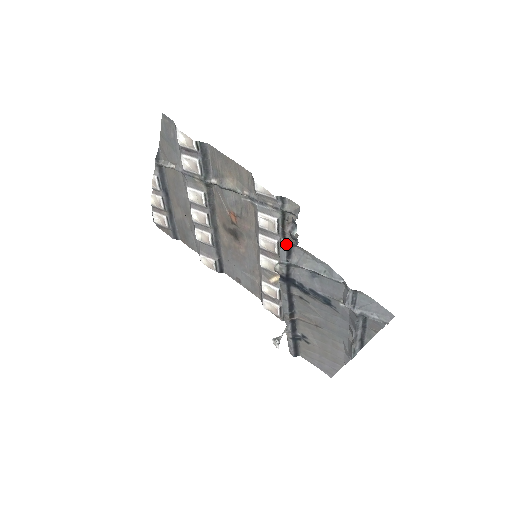
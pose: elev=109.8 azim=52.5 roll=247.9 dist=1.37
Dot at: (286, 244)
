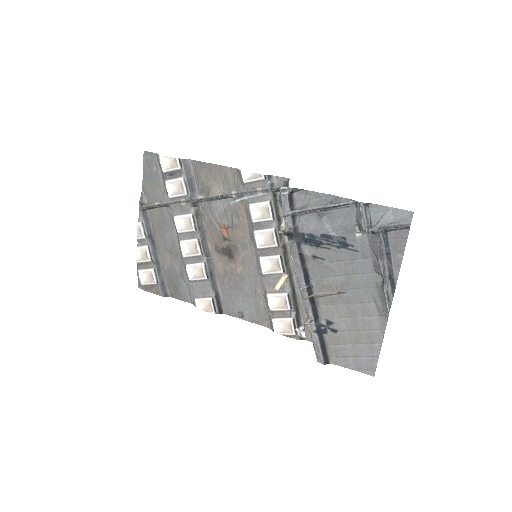
Dot at: (286, 190)
